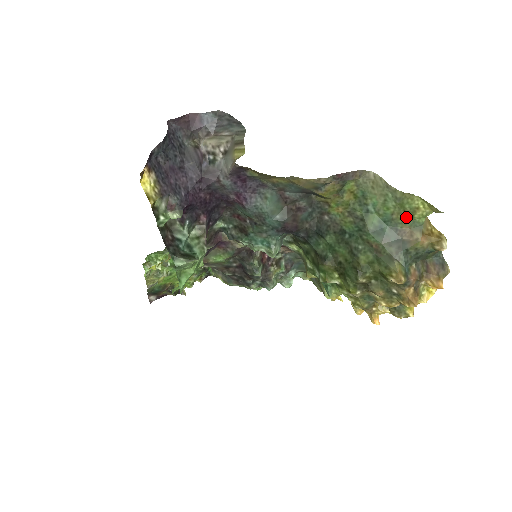
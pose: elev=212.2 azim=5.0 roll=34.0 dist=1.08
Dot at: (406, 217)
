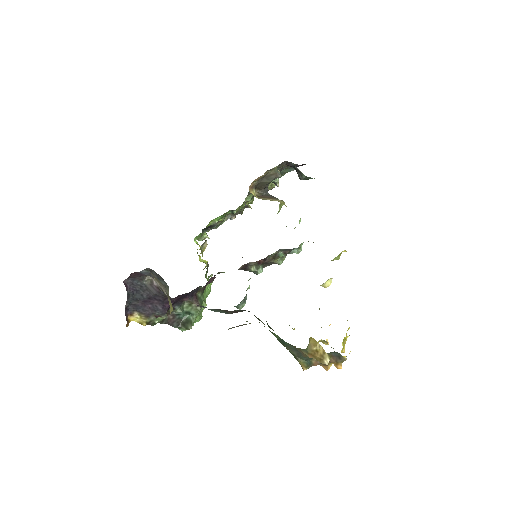
Dot at: occluded
